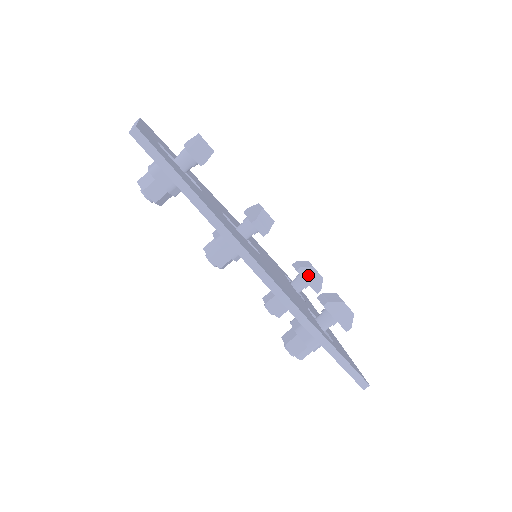
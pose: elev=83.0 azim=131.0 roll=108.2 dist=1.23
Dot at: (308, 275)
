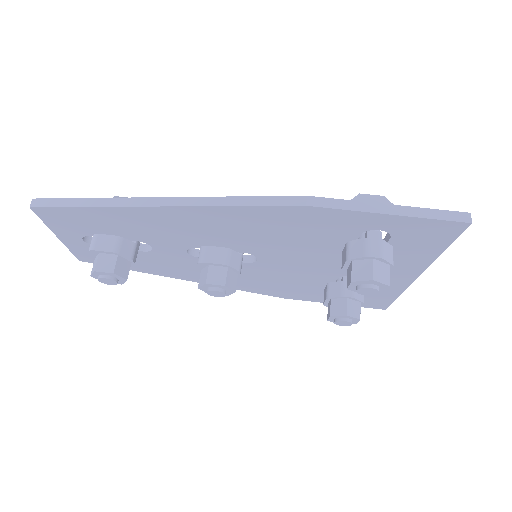
Dot at: occluded
